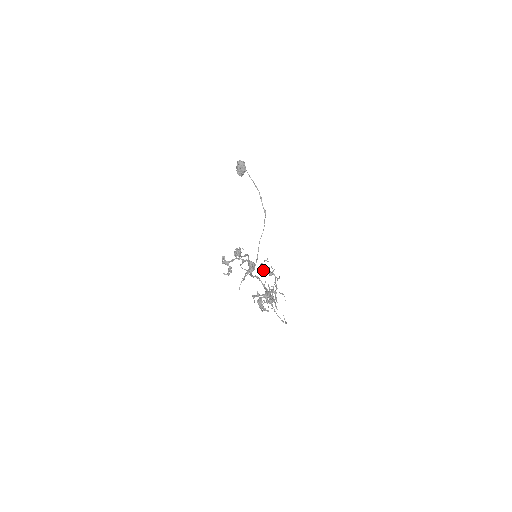
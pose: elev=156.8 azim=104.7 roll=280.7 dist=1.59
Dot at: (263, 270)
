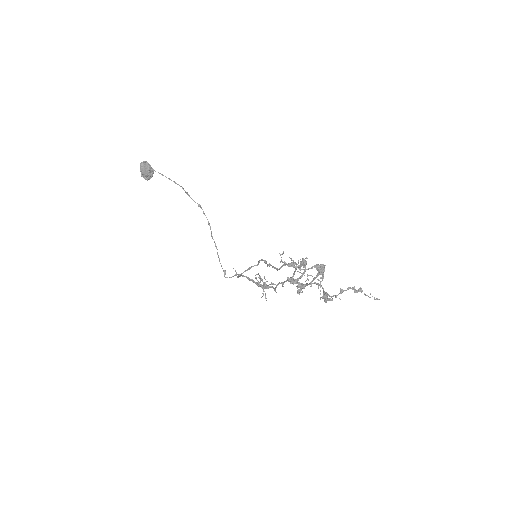
Dot at: (284, 265)
